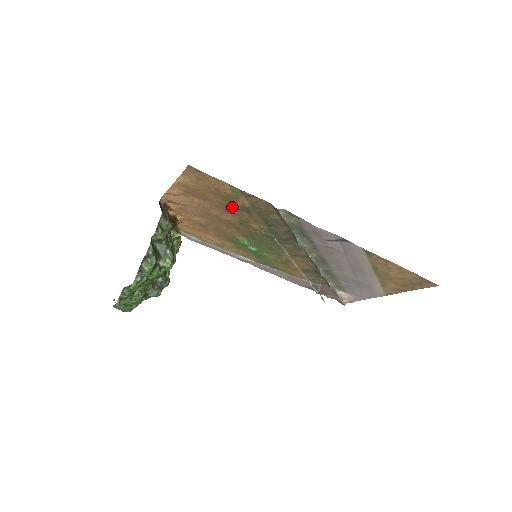
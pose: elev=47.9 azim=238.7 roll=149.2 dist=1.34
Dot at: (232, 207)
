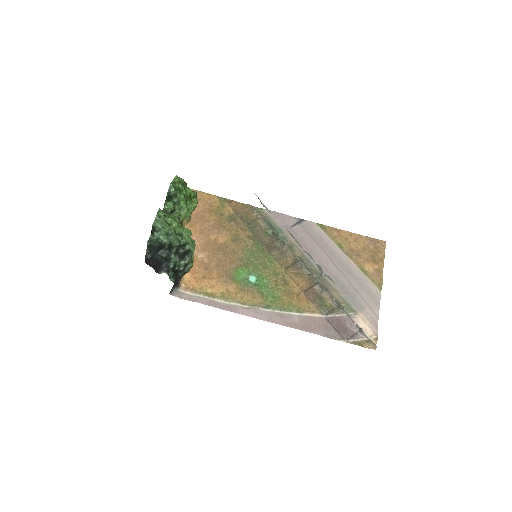
Dot at: (223, 221)
